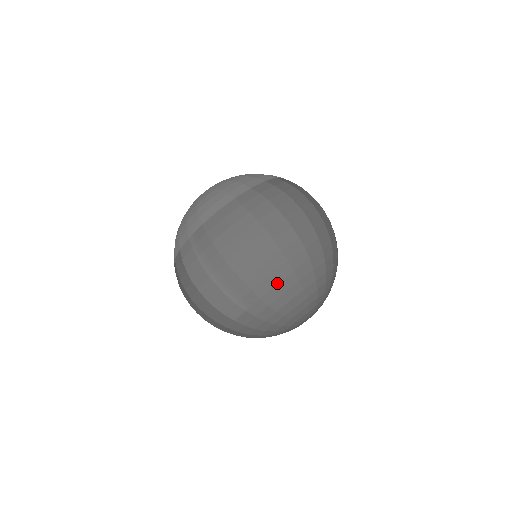
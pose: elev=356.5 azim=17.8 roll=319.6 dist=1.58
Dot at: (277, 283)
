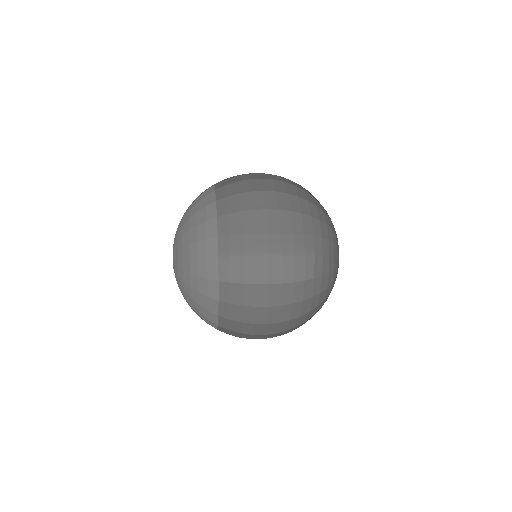
Dot at: (310, 215)
